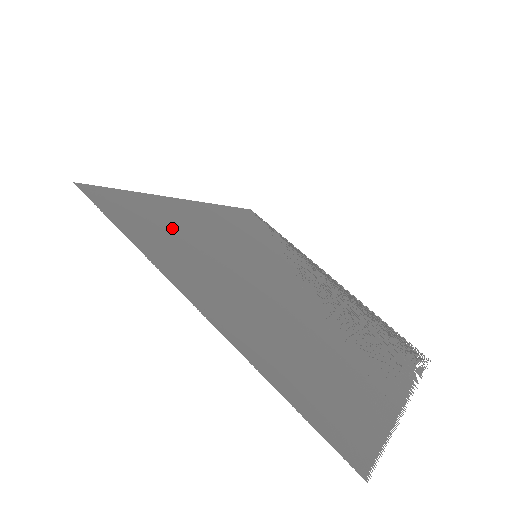
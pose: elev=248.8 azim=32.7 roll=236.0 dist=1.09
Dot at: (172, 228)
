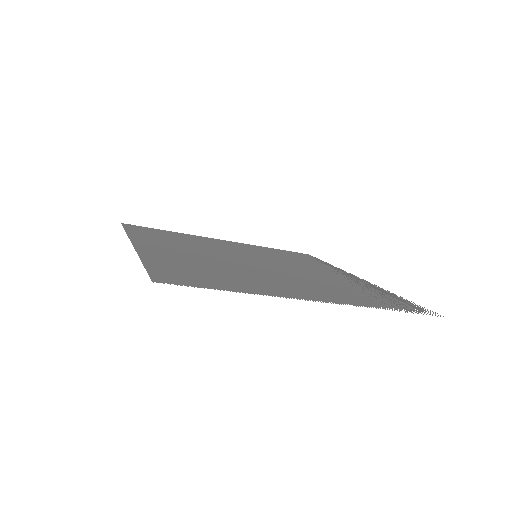
Dot at: (178, 238)
